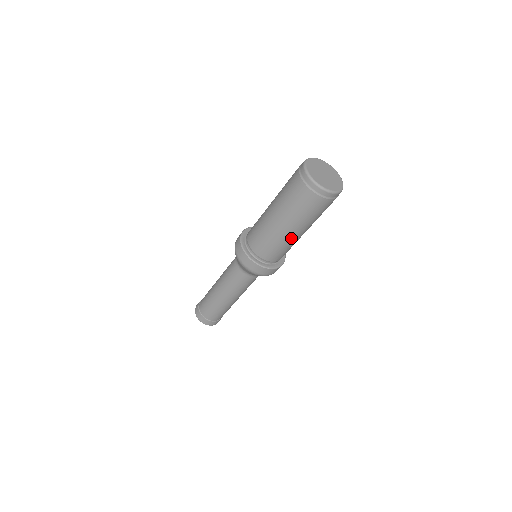
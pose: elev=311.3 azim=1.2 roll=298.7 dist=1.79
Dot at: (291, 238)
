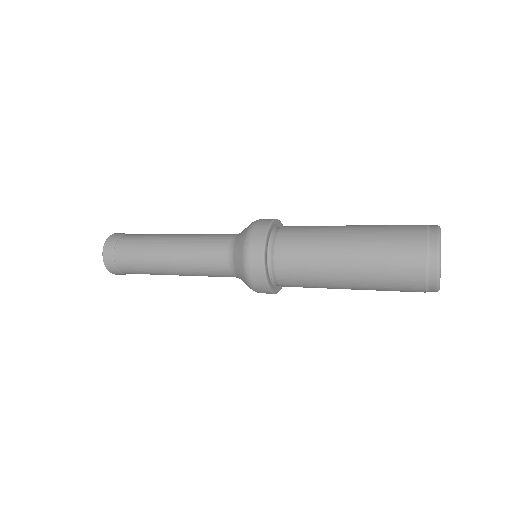
Dot at: occluded
